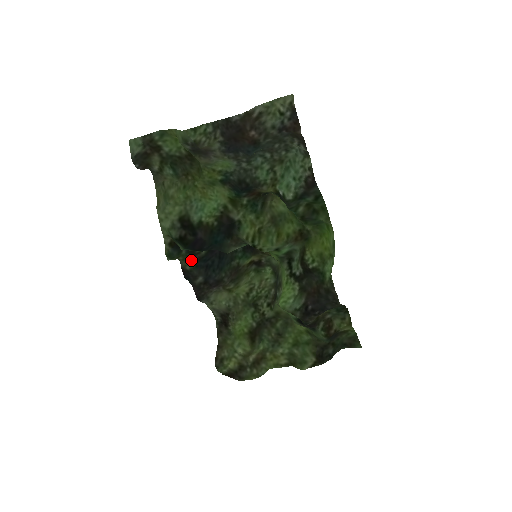
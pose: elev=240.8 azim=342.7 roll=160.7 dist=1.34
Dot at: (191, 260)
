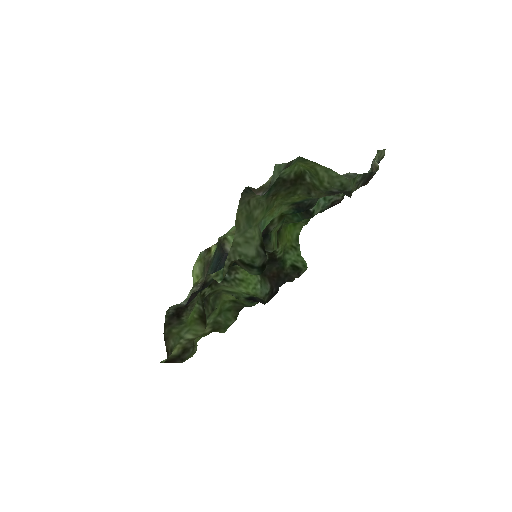
Dot at: occluded
